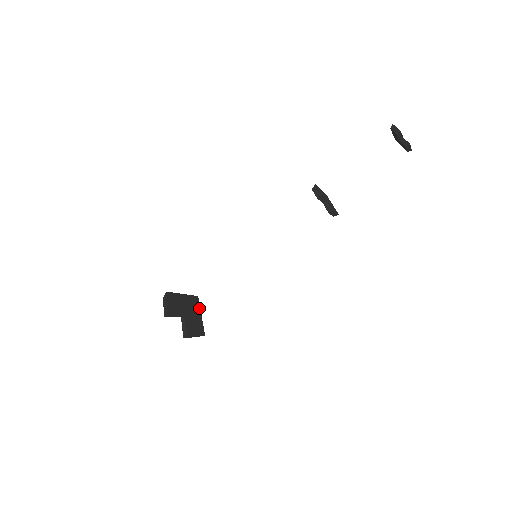
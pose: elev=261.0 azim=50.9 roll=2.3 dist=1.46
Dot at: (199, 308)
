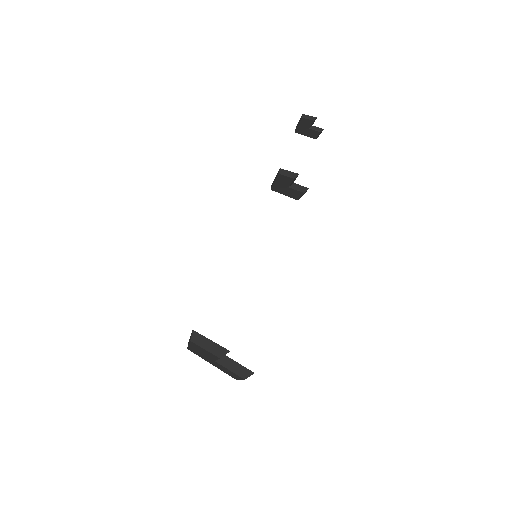
Dot at: occluded
